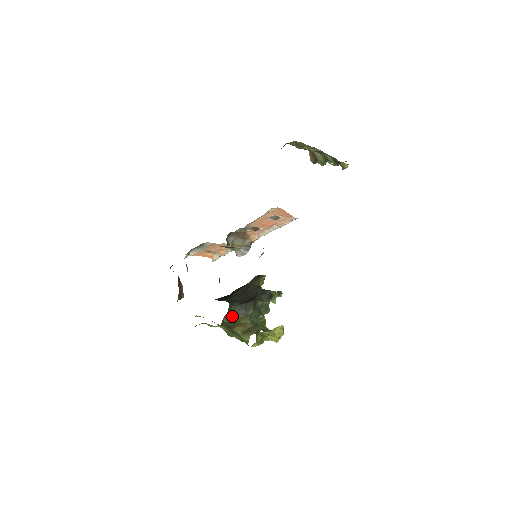
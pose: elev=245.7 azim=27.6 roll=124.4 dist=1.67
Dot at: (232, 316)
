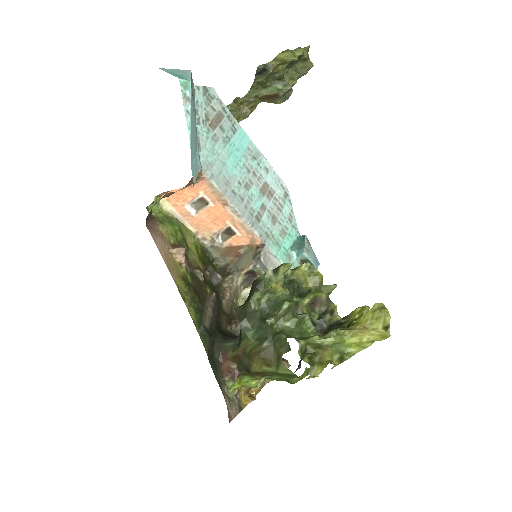
Dot at: (234, 353)
